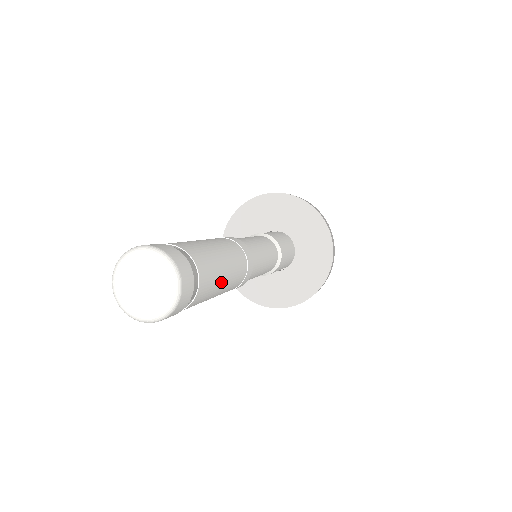
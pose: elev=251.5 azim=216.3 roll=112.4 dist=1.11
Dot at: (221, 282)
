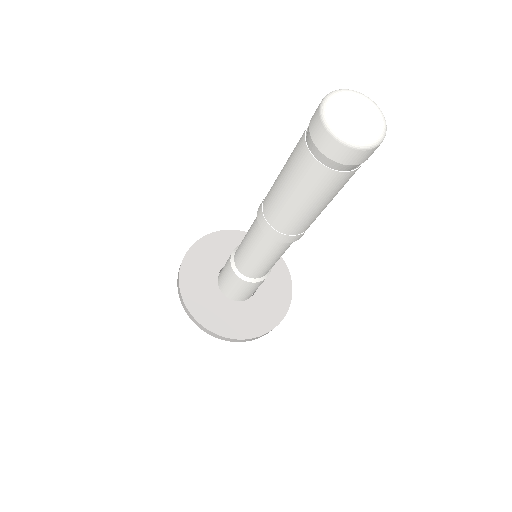
Dot at: occluded
